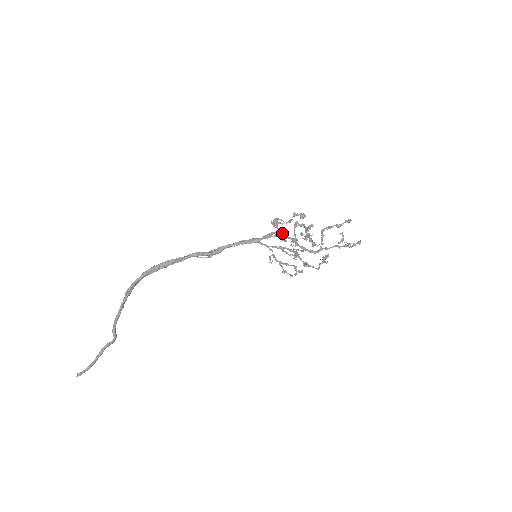
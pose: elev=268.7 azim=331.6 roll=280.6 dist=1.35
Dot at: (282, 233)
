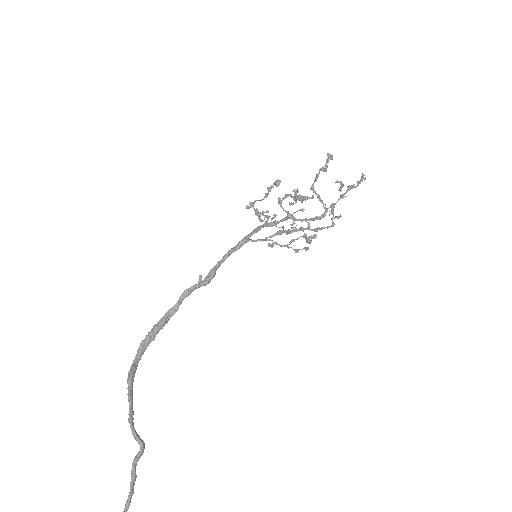
Dot at: (273, 221)
